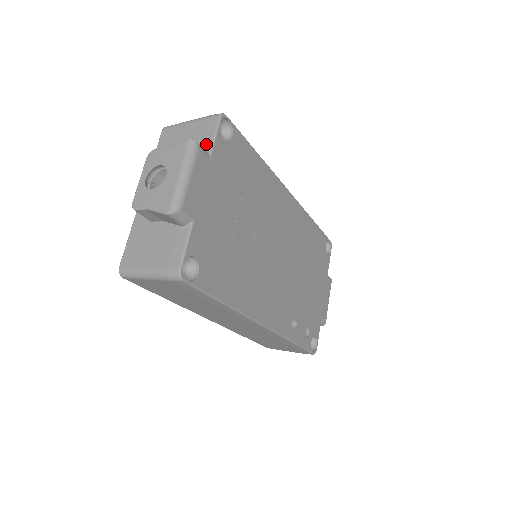
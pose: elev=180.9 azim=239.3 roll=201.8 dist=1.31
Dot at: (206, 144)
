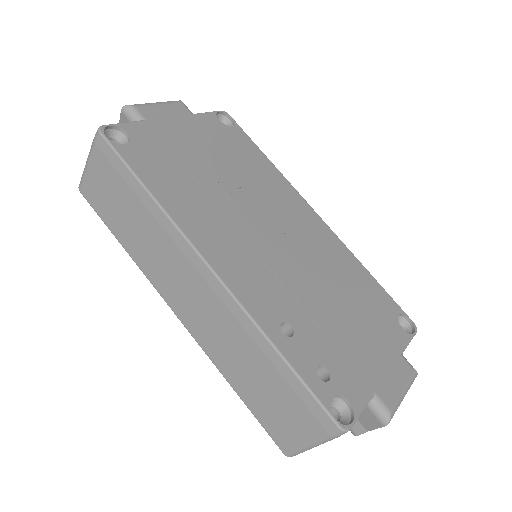
Dot at: occluded
